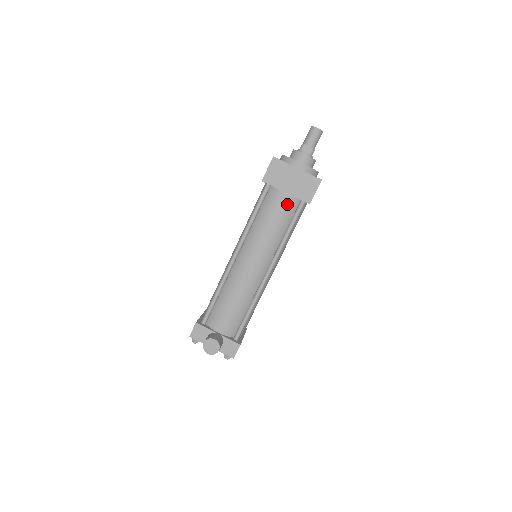
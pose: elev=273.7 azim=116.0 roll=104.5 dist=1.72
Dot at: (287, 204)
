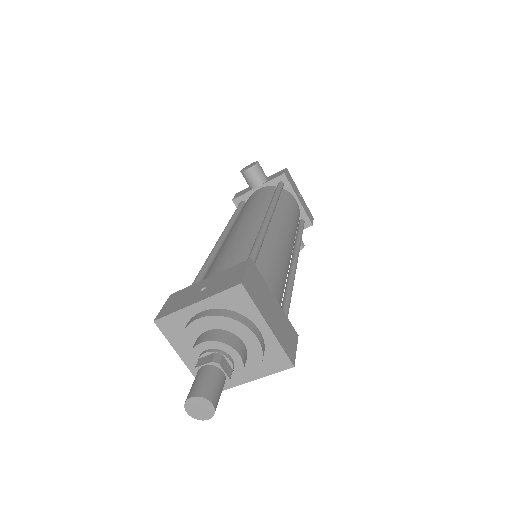
Dot at: occluded
